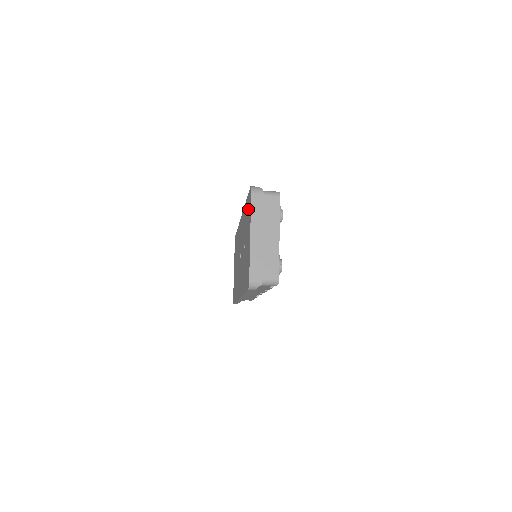
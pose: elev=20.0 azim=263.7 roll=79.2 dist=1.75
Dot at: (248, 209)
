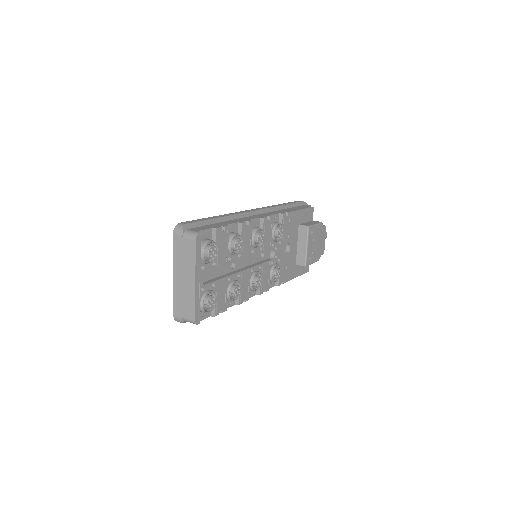
Dot at: occluded
